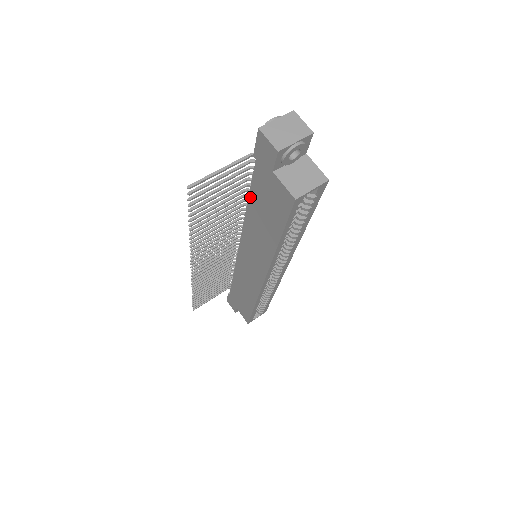
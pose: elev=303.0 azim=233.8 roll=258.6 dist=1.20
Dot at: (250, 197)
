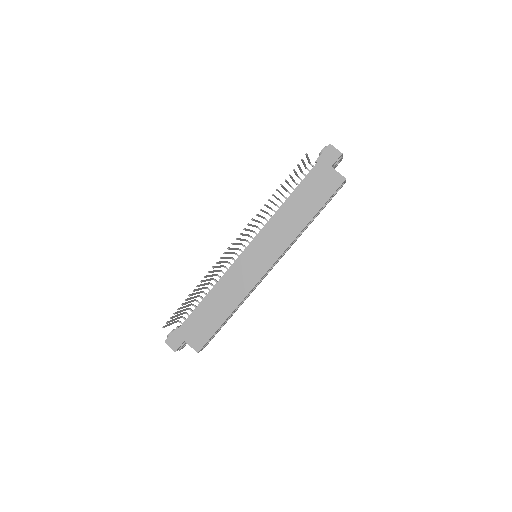
Dot at: (295, 192)
